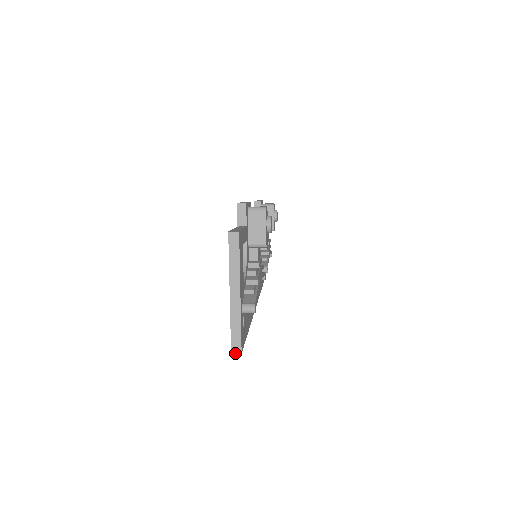
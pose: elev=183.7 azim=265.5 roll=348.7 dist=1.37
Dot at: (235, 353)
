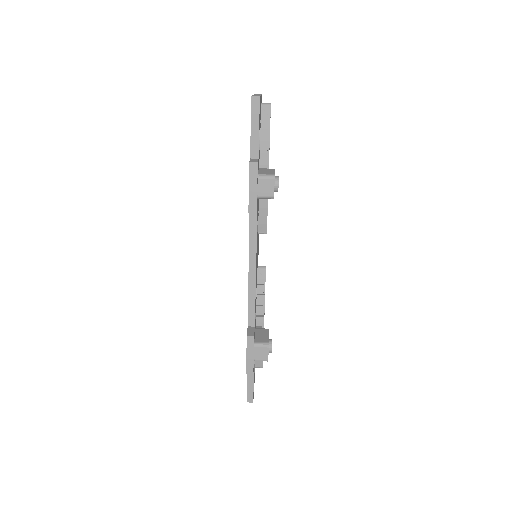
Dot at: occluded
